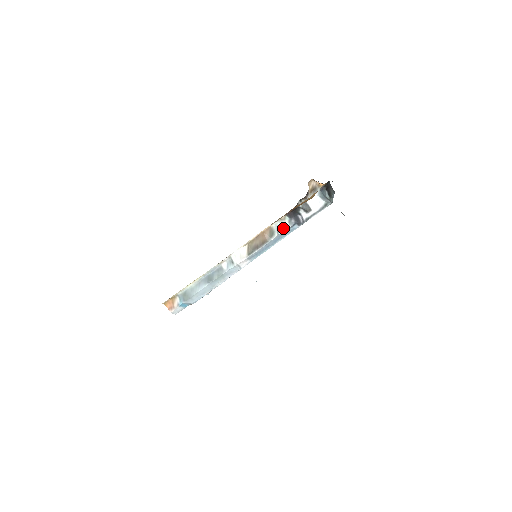
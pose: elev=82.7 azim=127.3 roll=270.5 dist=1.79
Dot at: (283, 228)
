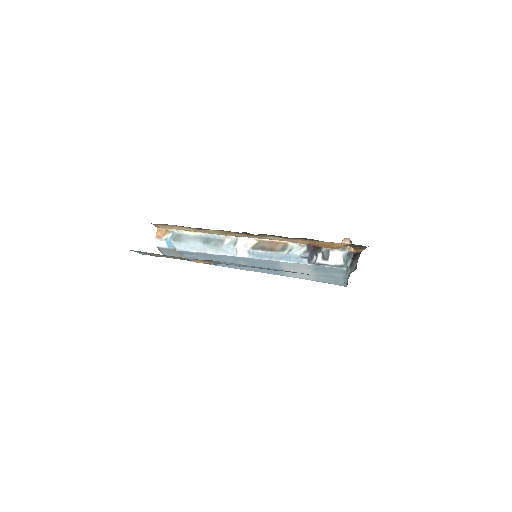
Dot at: (295, 252)
